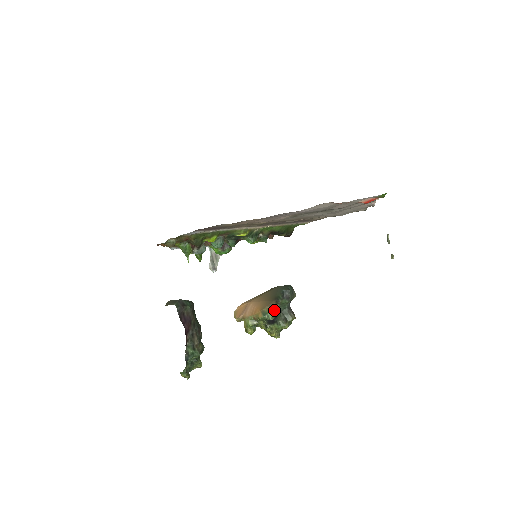
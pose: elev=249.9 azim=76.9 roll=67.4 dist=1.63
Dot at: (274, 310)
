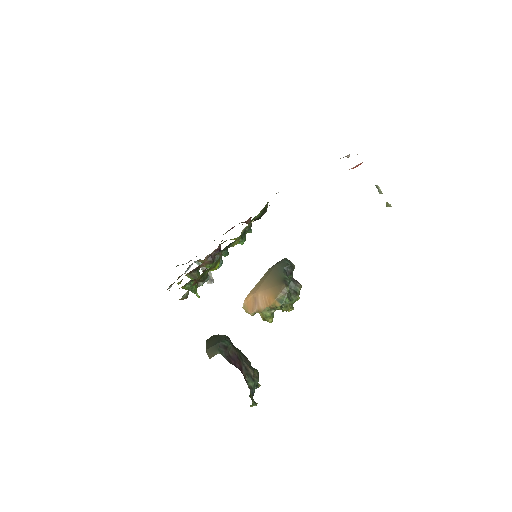
Dot at: (288, 293)
